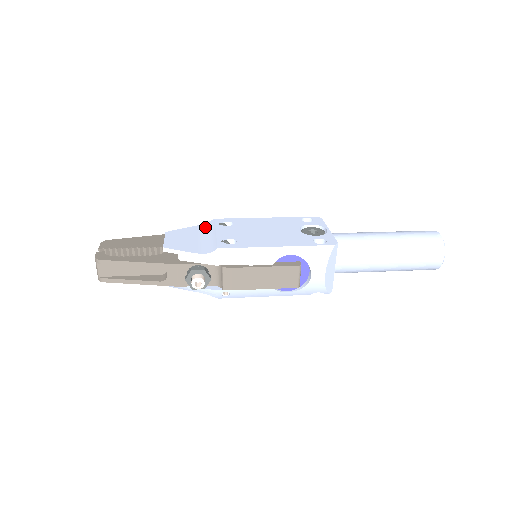
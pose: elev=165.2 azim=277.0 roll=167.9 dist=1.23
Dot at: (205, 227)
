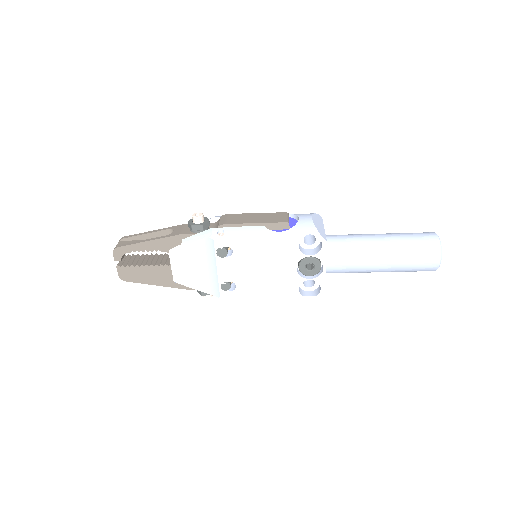
Dot at: occluded
